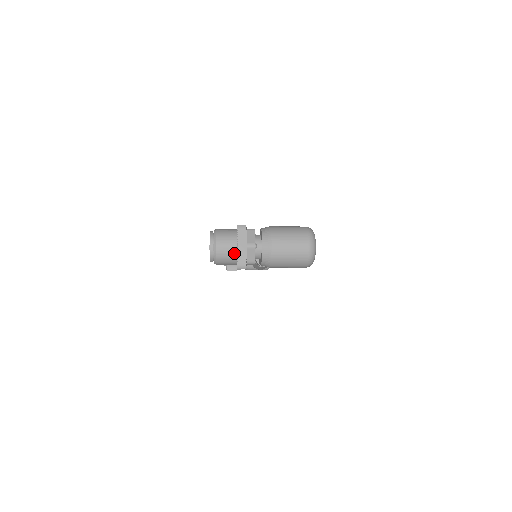
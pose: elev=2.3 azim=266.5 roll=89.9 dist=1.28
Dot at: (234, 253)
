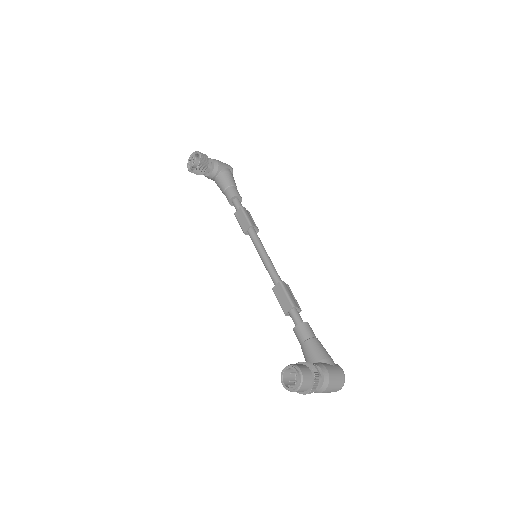
Dot at: (303, 391)
